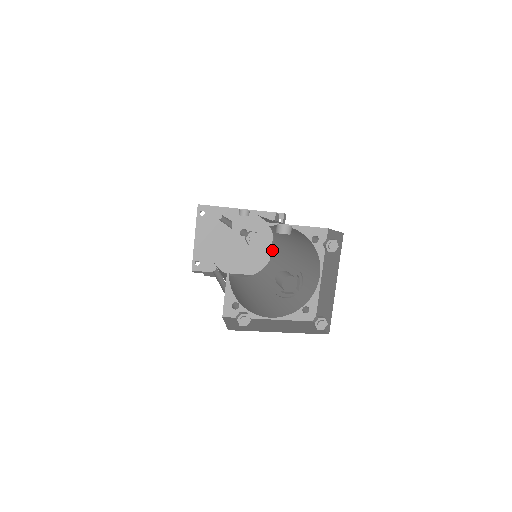
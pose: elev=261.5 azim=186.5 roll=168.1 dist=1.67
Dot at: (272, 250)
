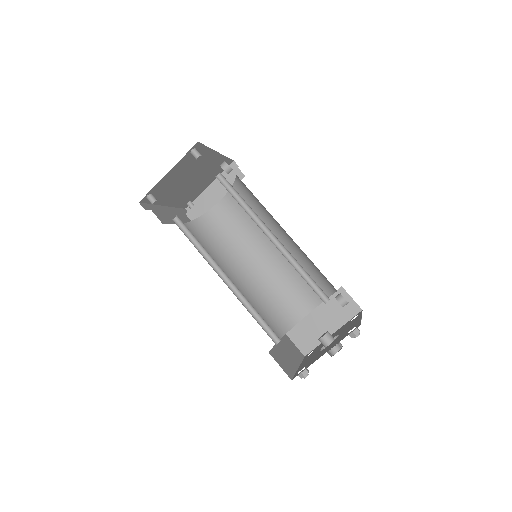
Dot at: (210, 196)
